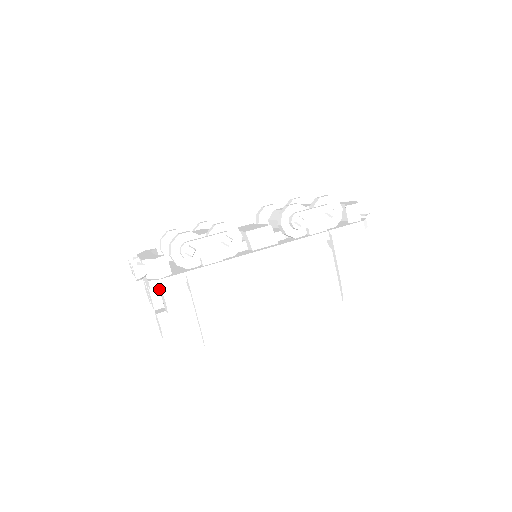
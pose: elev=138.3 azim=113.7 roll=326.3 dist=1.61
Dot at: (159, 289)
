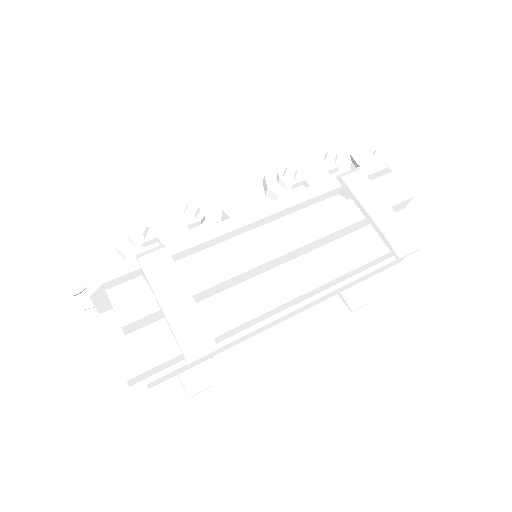
Dot at: (99, 286)
